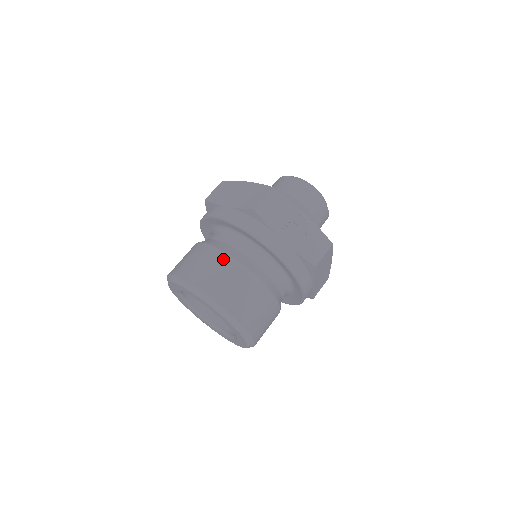
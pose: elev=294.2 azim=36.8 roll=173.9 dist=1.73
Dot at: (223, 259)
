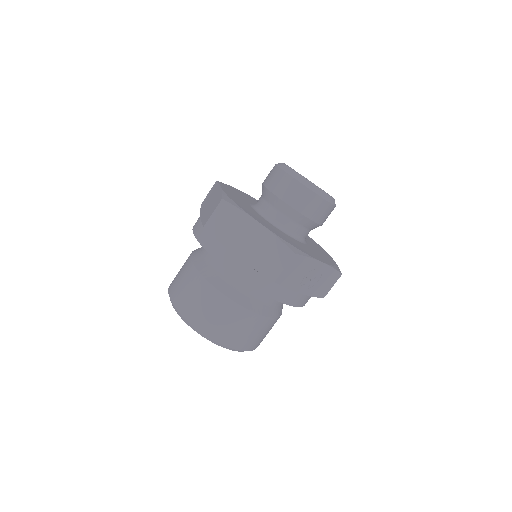
Dot at: (239, 312)
